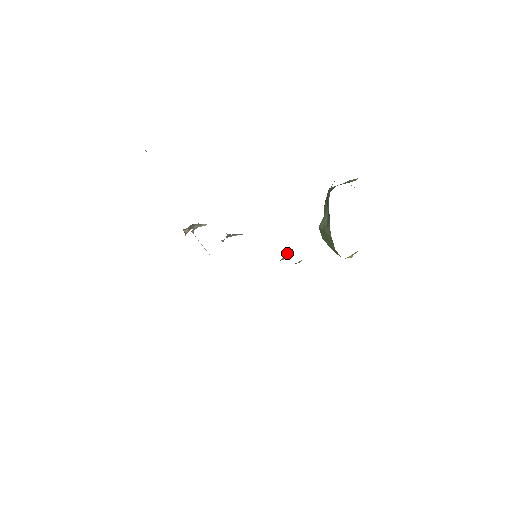
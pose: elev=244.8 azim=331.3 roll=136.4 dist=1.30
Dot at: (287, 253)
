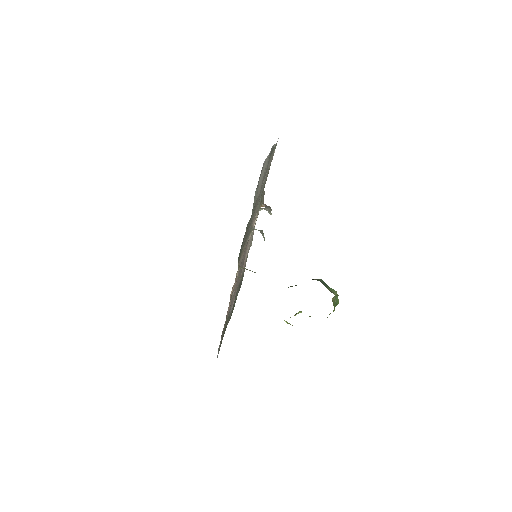
Dot at: occluded
